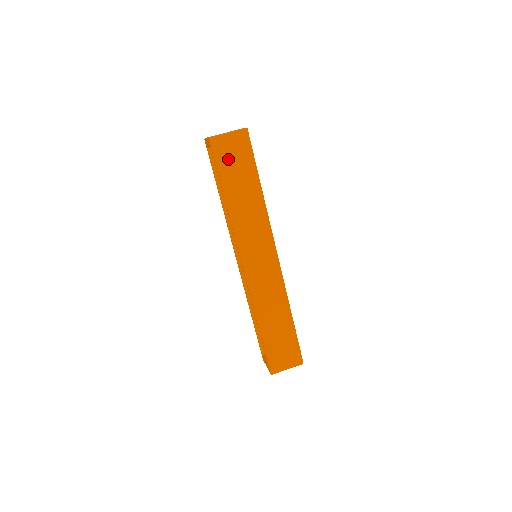
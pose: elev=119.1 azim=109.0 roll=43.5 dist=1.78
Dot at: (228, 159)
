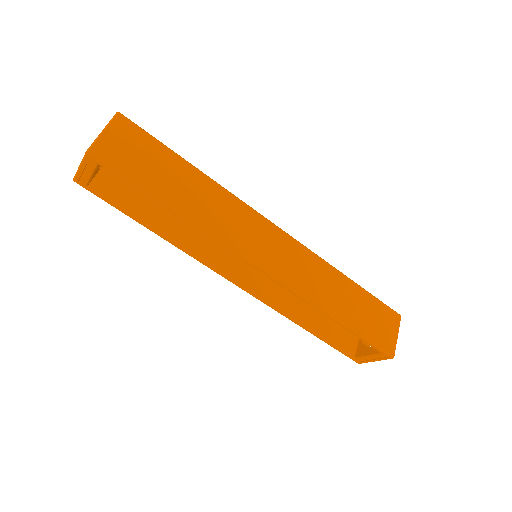
Dot at: (132, 162)
